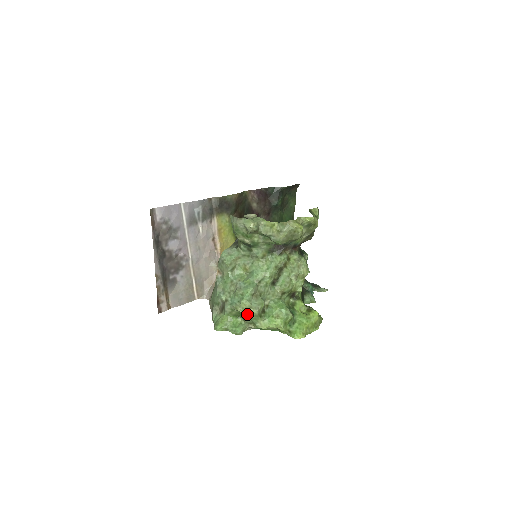
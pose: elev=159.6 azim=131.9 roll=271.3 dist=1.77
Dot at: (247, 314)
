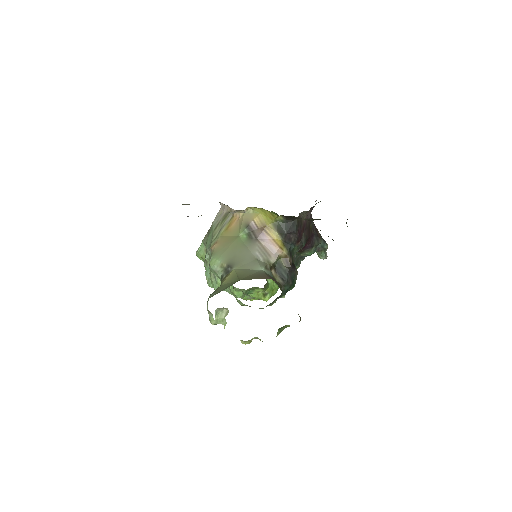
Dot at: occluded
